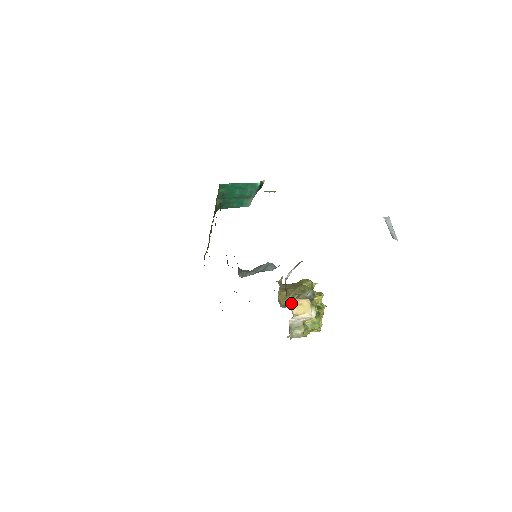
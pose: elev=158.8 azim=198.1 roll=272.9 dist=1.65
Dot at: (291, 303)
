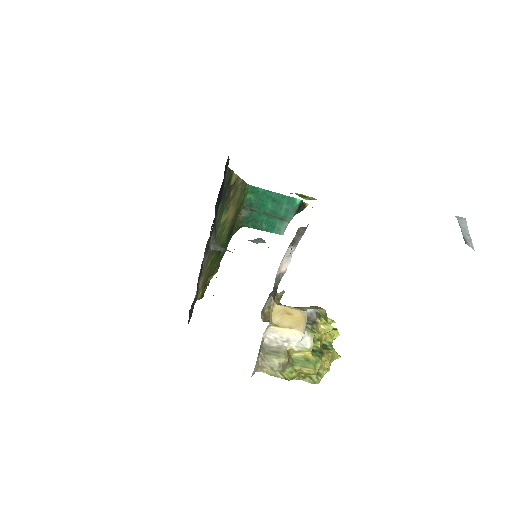
Dot at: (275, 307)
